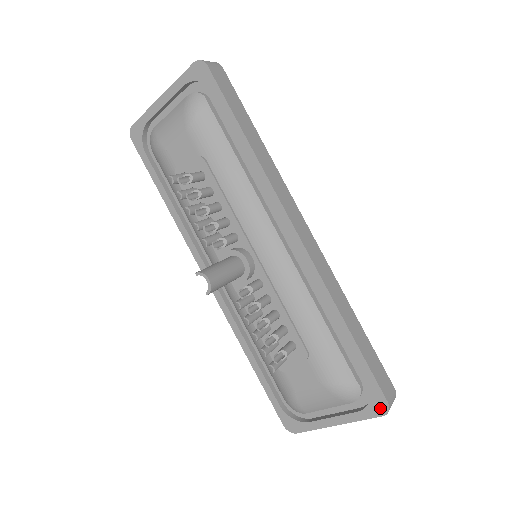
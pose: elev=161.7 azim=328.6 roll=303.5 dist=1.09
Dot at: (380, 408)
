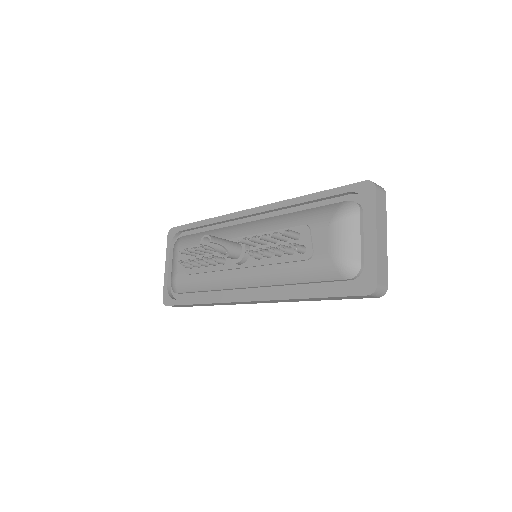
Dot at: (369, 189)
